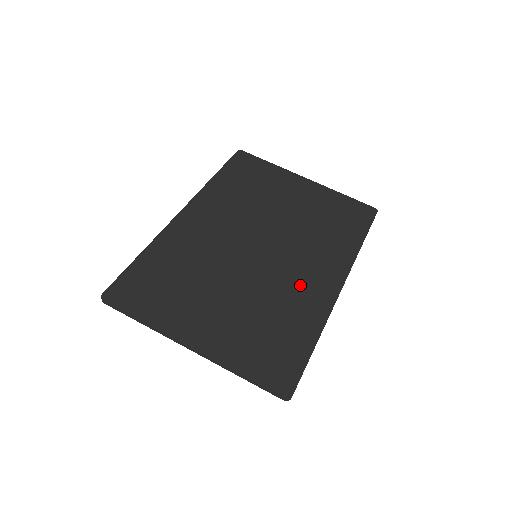
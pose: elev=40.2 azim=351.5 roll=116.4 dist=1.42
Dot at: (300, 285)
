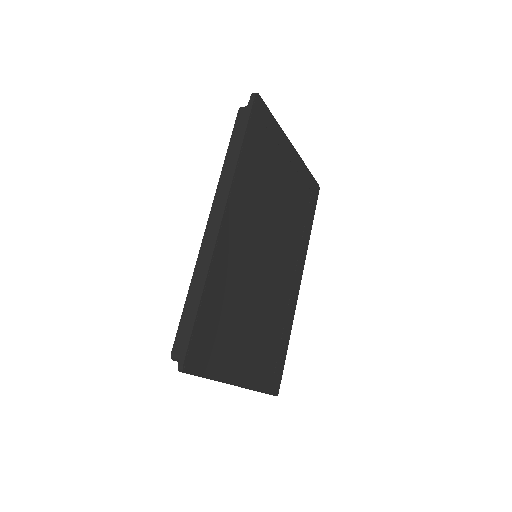
Dot at: (285, 292)
